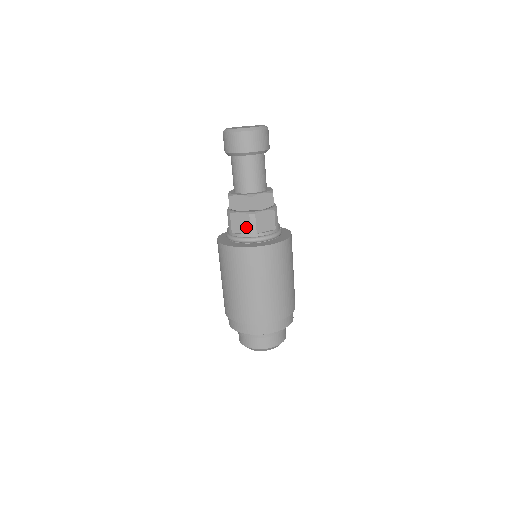
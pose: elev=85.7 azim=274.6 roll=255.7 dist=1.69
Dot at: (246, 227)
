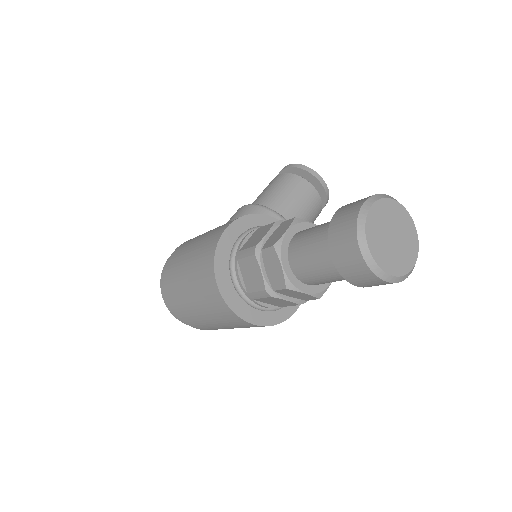
Dot at: (251, 285)
